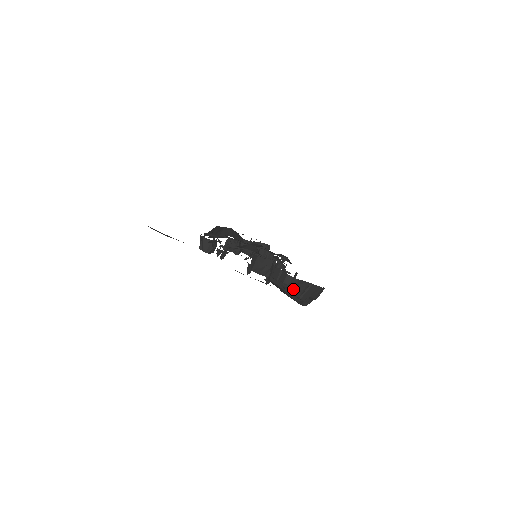
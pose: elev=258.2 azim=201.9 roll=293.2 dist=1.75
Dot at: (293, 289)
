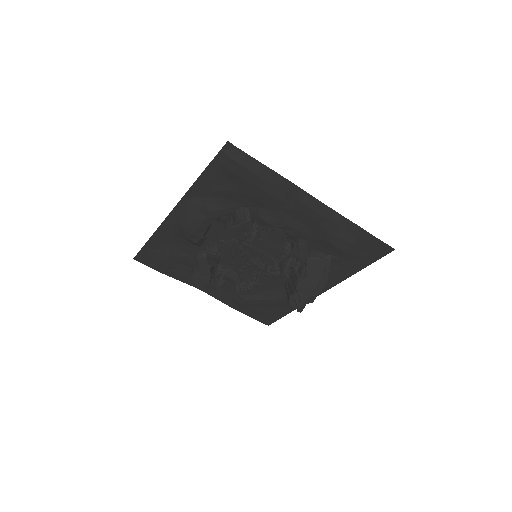
Dot at: (330, 269)
